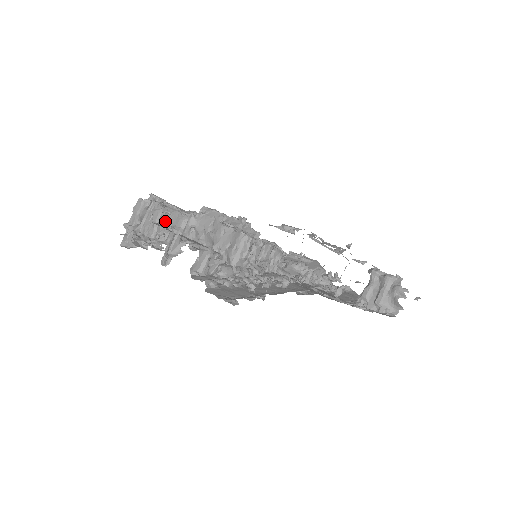
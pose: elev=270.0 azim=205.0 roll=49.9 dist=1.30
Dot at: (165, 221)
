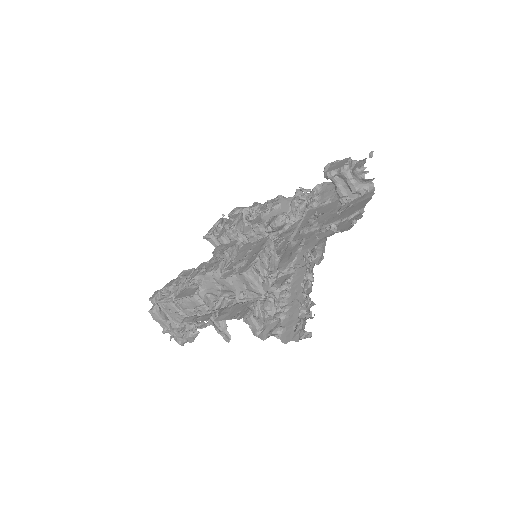
Dot at: (186, 309)
